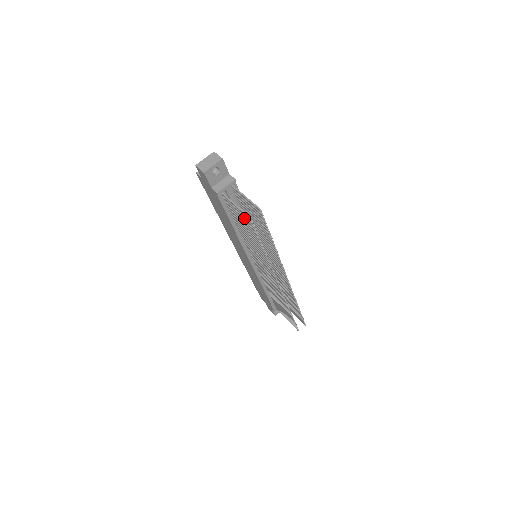
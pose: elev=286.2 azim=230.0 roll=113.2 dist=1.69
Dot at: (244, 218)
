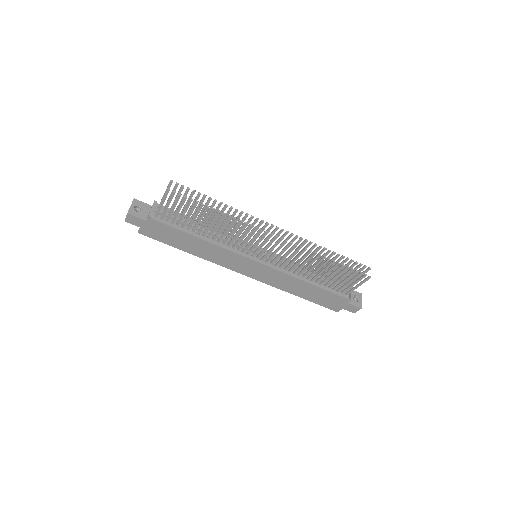
Dot at: (174, 203)
